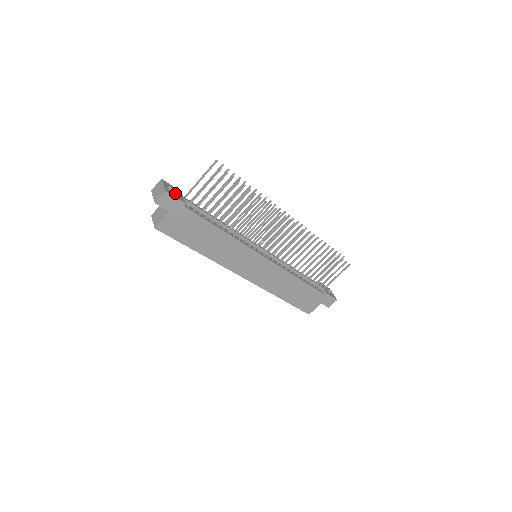
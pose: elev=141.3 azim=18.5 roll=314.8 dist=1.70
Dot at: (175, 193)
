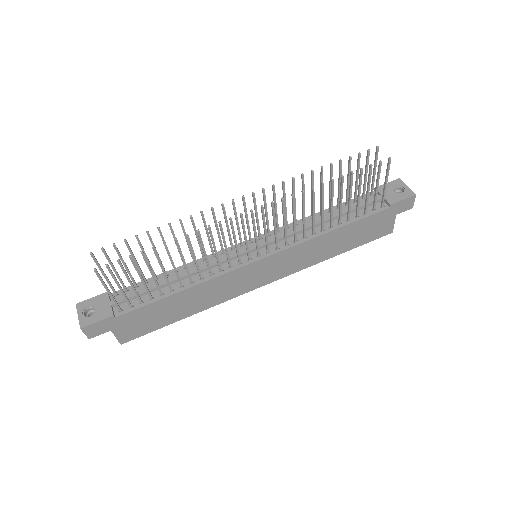
Dot at: (96, 312)
